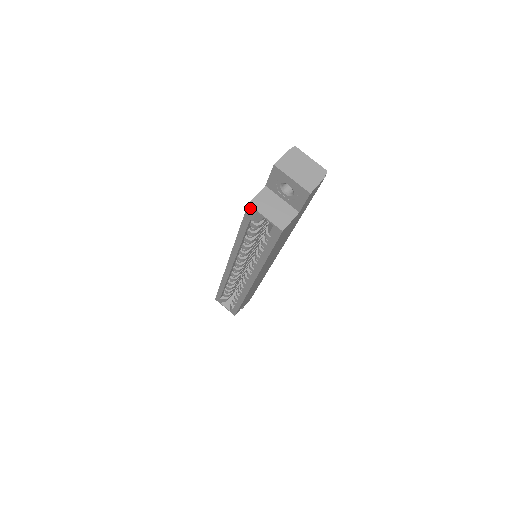
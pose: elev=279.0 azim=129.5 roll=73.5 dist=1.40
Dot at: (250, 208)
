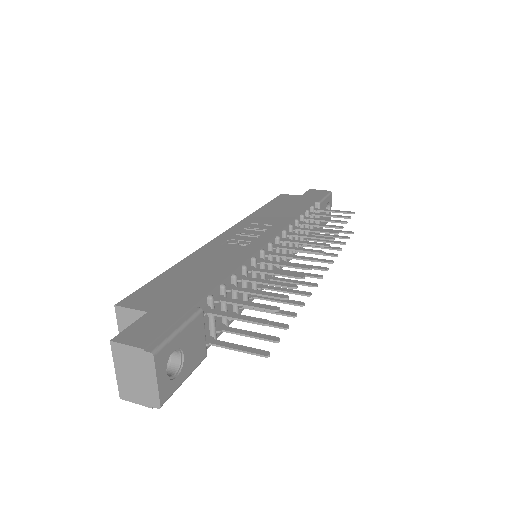
Dot at: (119, 307)
